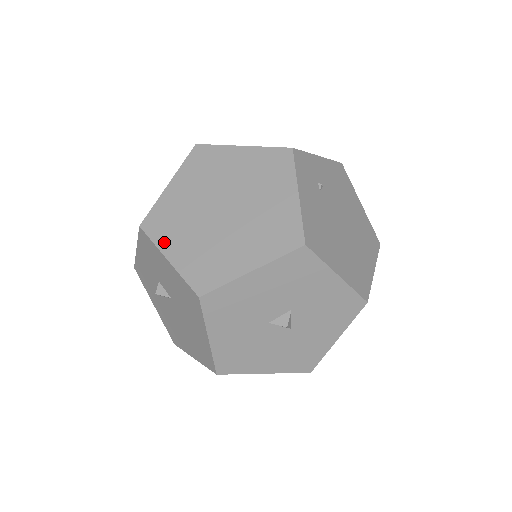
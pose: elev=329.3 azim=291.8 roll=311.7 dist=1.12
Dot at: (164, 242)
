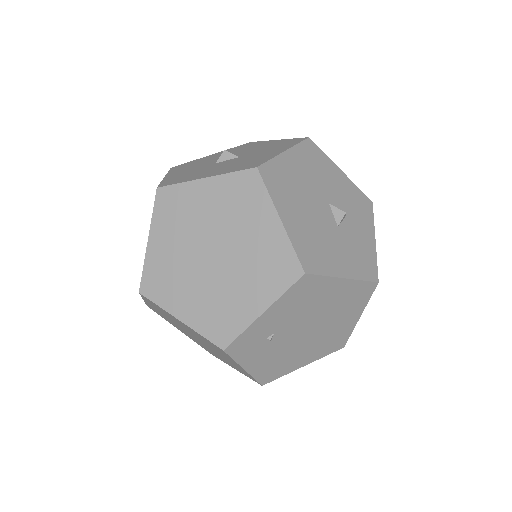
Dot at: occluded
